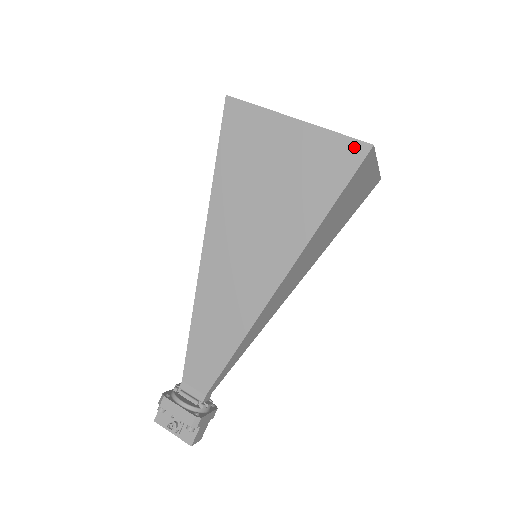
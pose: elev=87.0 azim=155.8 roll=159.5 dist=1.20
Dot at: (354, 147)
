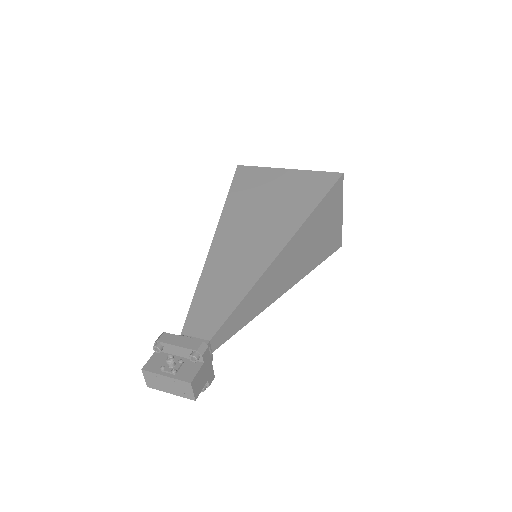
Dot at: (331, 175)
